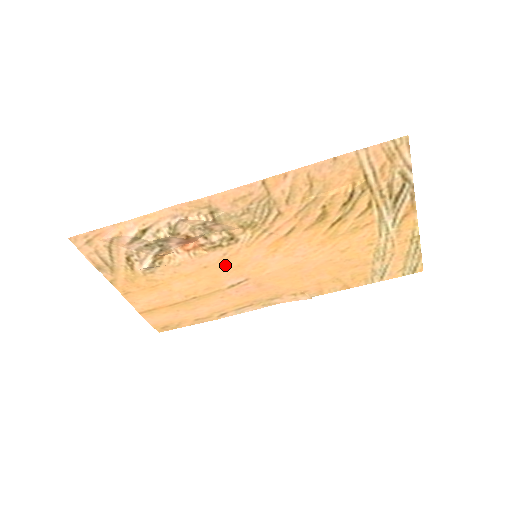
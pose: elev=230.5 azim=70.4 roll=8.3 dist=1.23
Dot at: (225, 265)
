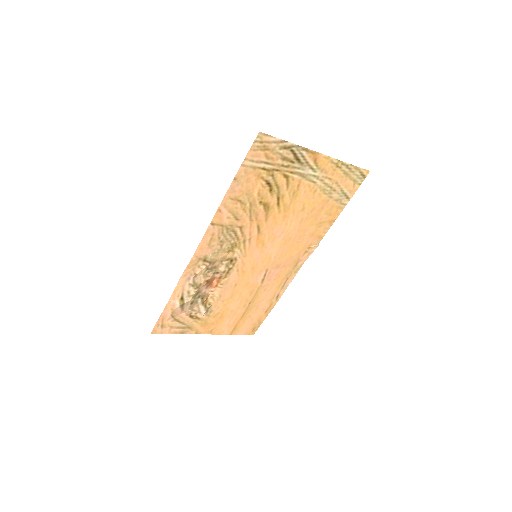
Dot at: (245, 275)
